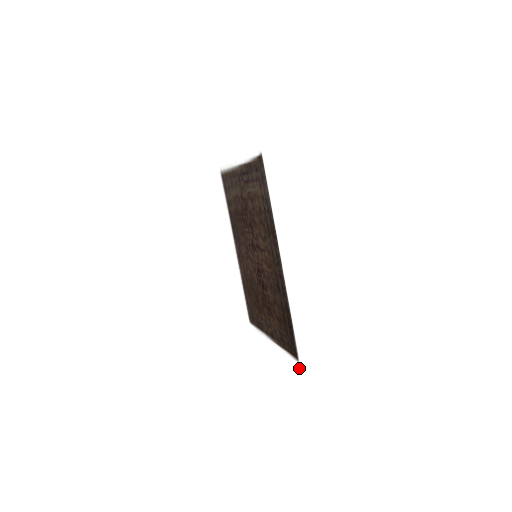
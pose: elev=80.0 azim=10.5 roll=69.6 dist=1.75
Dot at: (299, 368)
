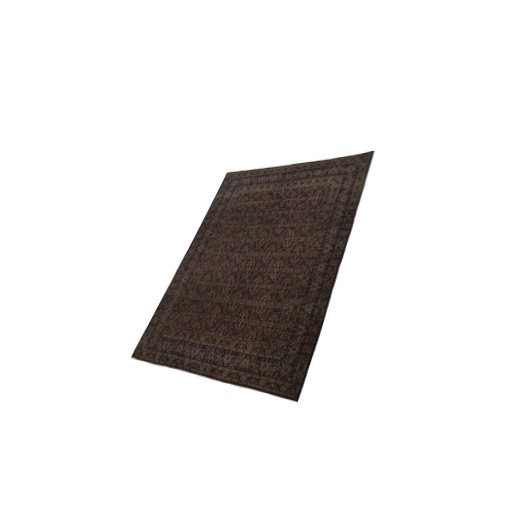
Dot at: (291, 413)
